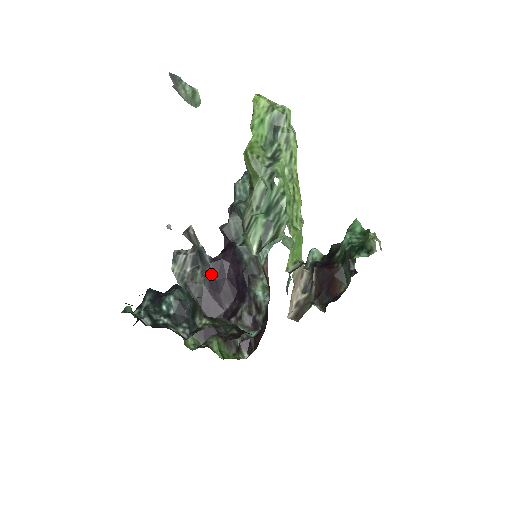
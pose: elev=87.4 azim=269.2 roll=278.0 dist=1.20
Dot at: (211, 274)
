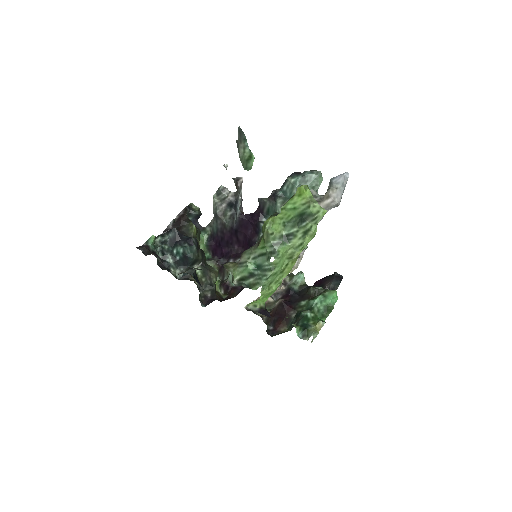
Dot at: (235, 223)
